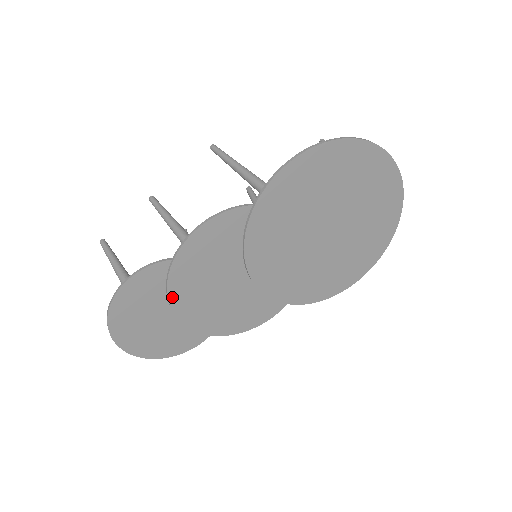
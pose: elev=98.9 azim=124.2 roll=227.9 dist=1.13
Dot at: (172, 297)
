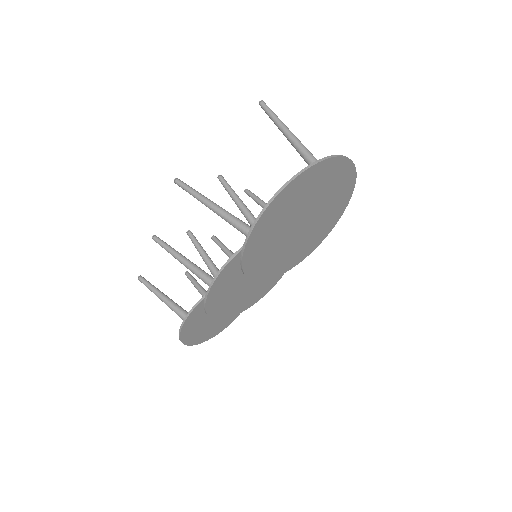
Dot at: (215, 317)
